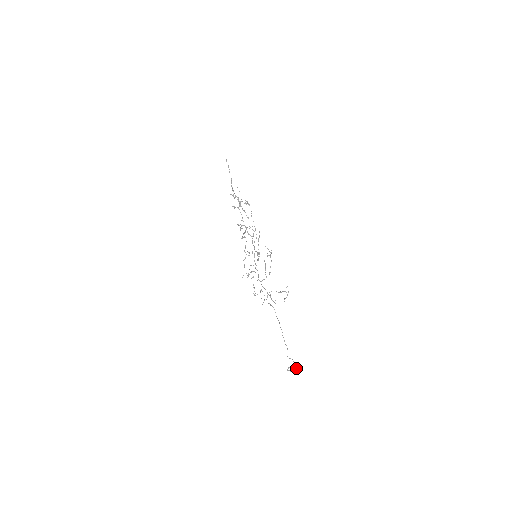
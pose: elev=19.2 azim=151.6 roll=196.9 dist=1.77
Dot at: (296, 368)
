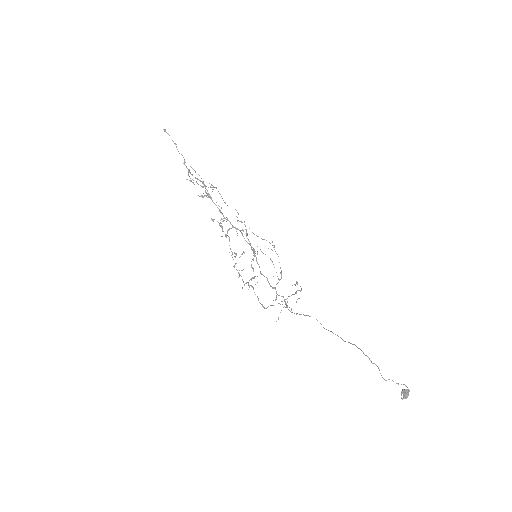
Dot at: (409, 391)
